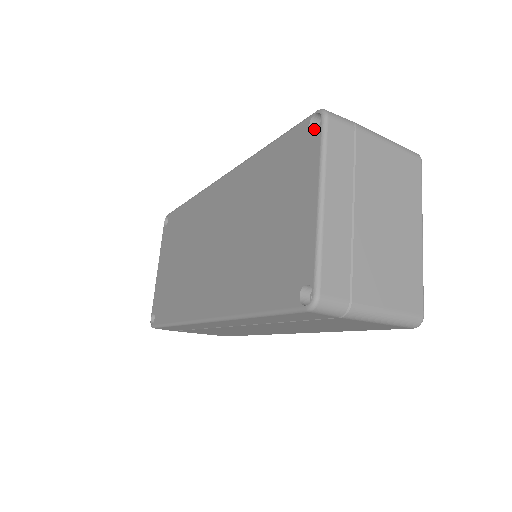
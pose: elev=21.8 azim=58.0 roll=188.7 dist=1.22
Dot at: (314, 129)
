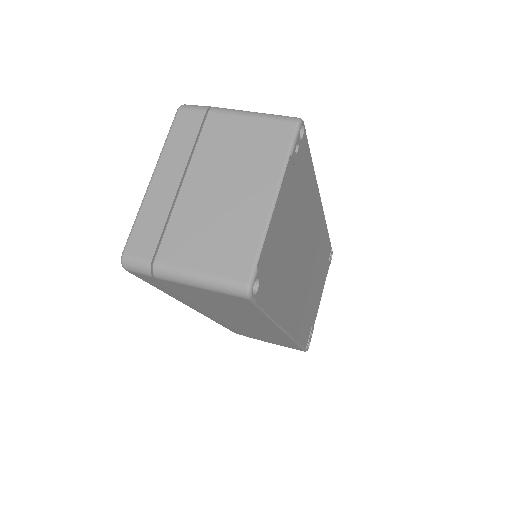
Dot at: occluded
